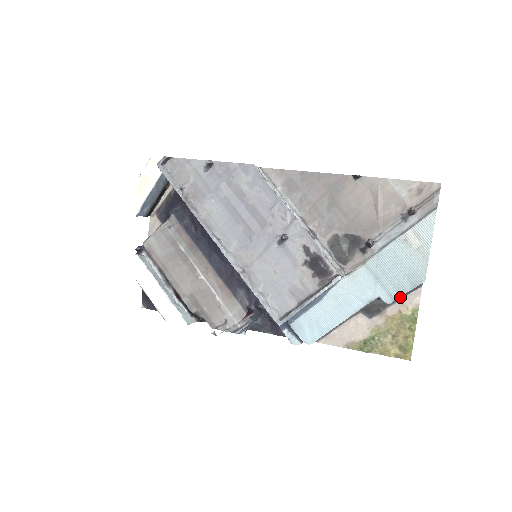
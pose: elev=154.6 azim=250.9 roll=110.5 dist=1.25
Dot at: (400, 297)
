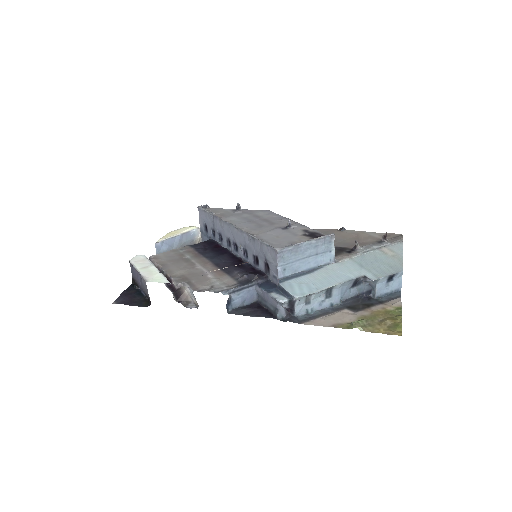
Dot at: (383, 302)
